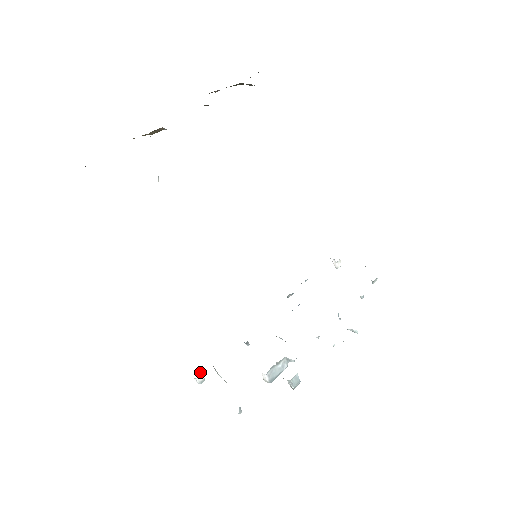
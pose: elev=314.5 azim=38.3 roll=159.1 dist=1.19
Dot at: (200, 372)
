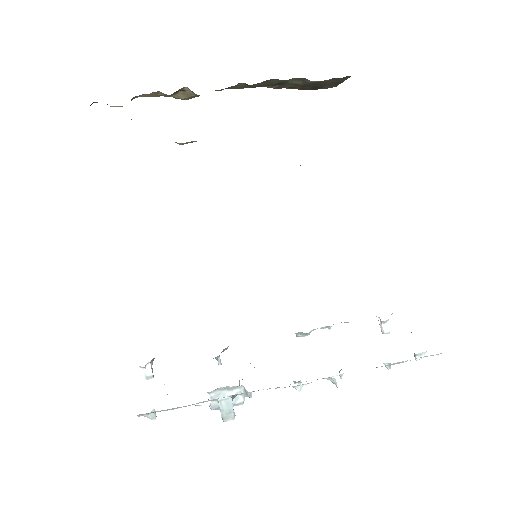
Dot at: (149, 363)
